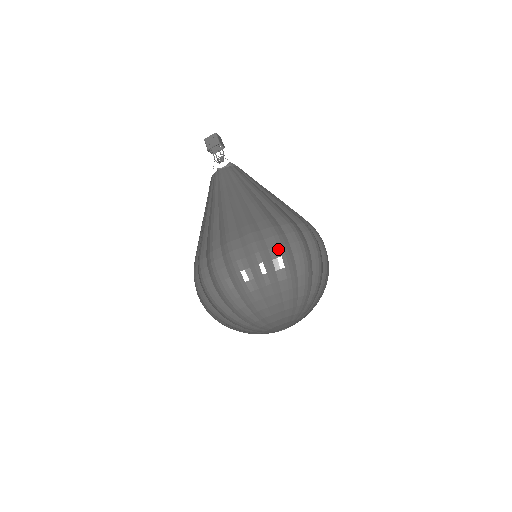
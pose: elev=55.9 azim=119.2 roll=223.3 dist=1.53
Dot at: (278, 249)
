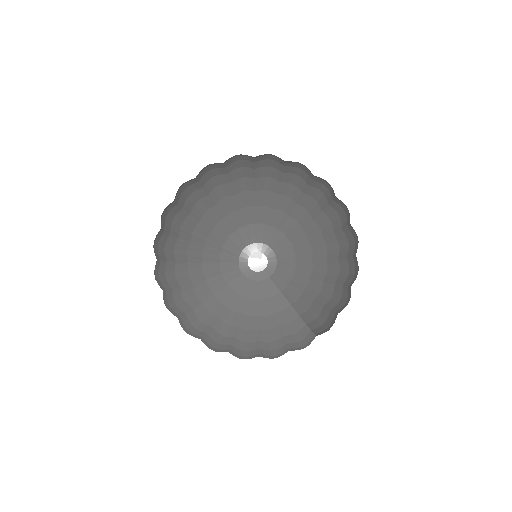
Dot at: occluded
